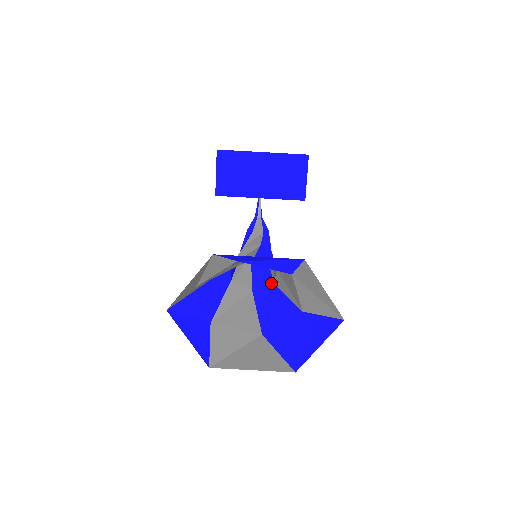
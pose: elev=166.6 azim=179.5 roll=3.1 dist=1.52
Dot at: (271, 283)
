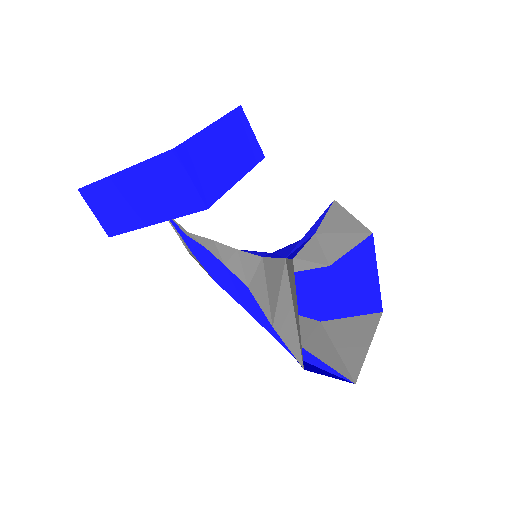
Dot at: occluded
